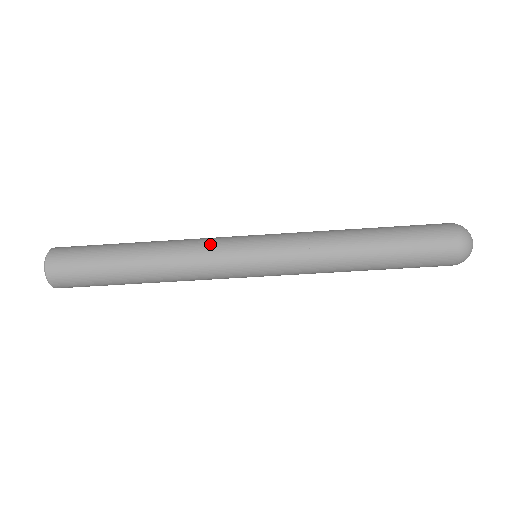
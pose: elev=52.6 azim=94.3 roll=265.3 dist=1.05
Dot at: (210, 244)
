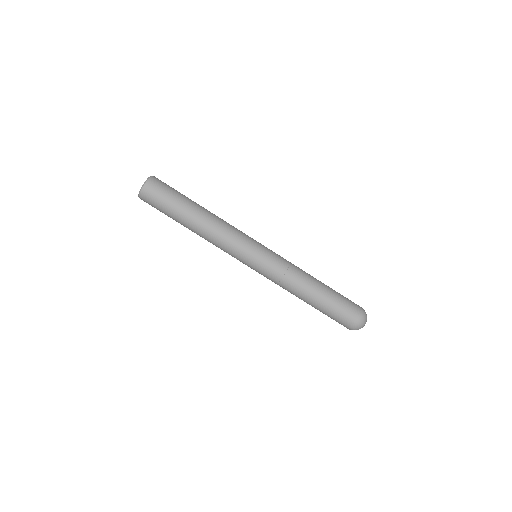
Dot at: occluded
